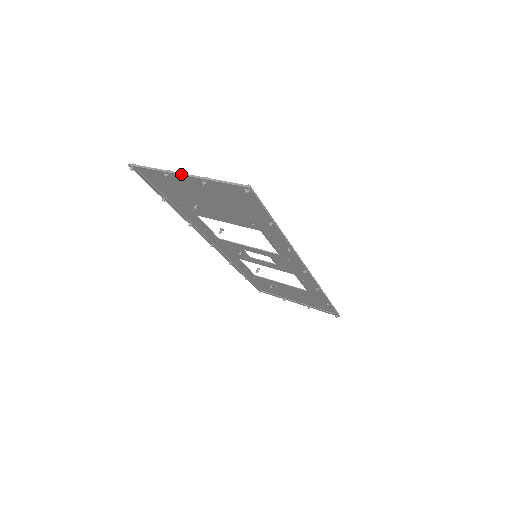
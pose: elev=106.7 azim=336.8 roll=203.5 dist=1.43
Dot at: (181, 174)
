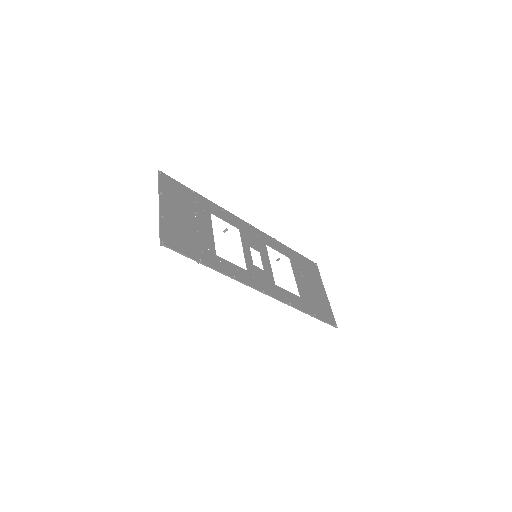
Dot at: (159, 203)
